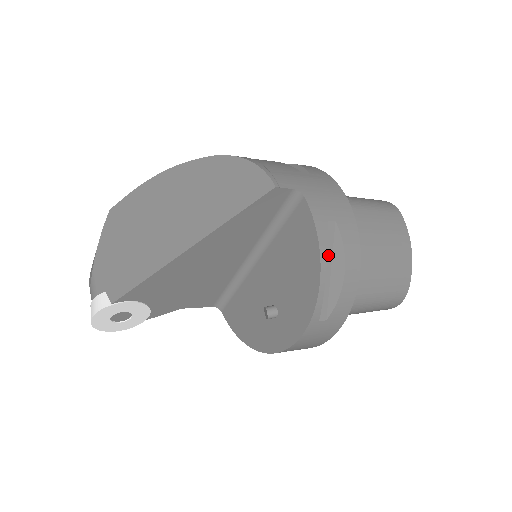
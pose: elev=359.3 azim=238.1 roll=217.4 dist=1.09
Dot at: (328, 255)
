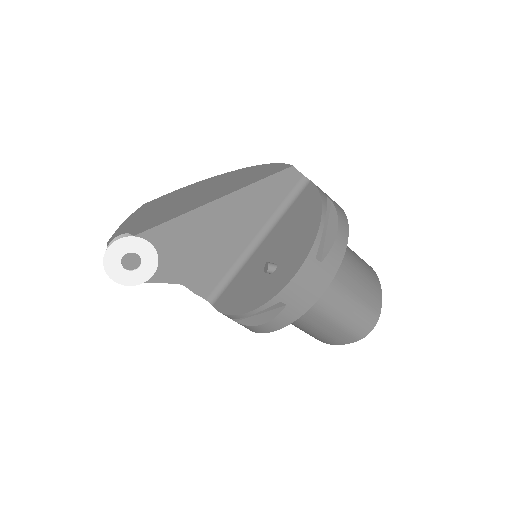
Dot at: (325, 218)
